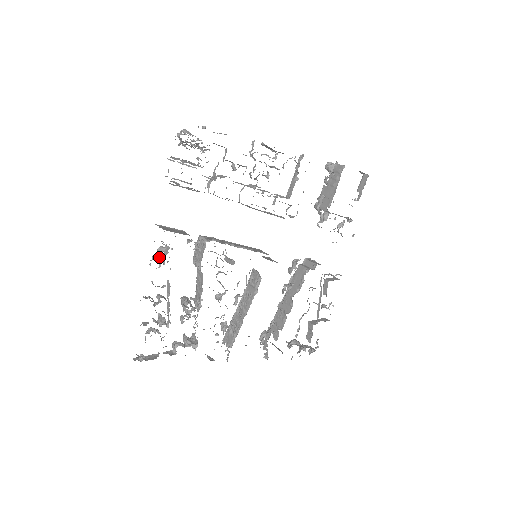
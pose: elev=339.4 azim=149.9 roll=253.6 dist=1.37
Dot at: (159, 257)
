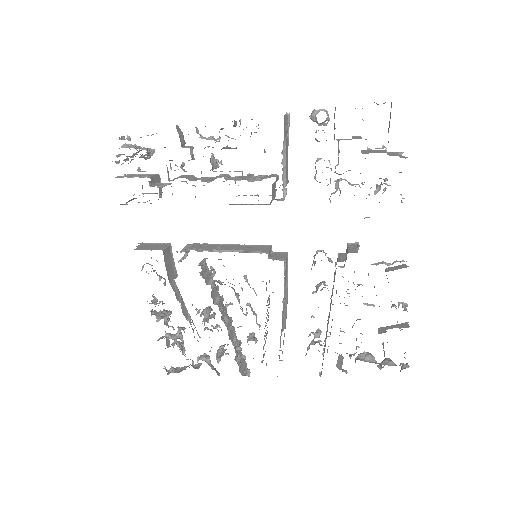
Dot at: occluded
